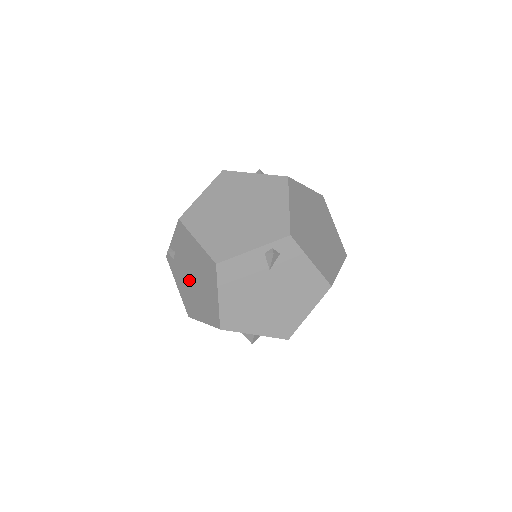
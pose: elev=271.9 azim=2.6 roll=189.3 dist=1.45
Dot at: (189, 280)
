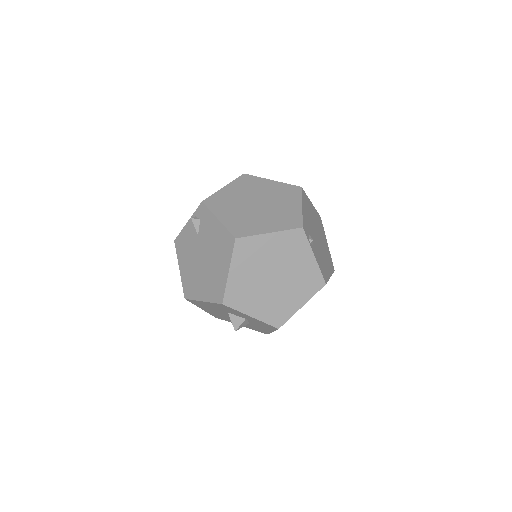
Dot at: occluded
